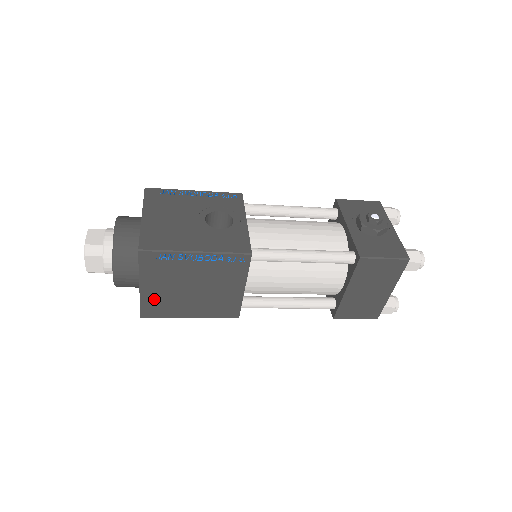
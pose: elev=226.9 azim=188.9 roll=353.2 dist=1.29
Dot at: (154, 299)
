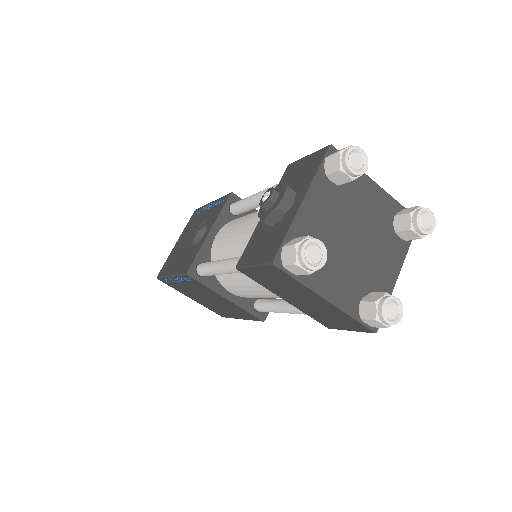
Dot at: (208, 306)
